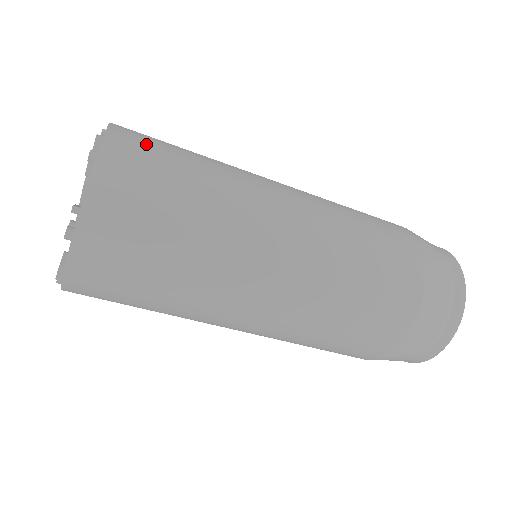
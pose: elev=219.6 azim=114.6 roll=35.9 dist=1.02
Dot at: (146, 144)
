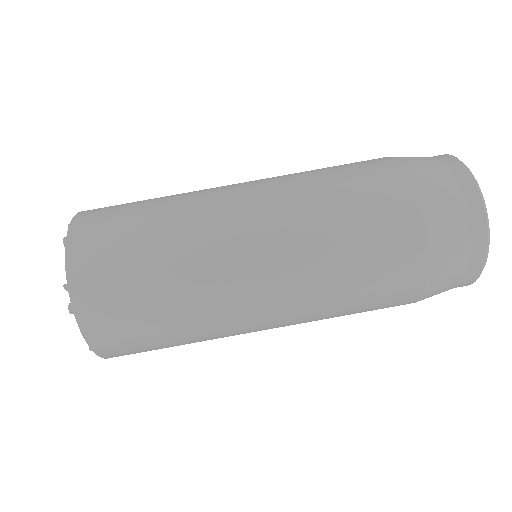
Dot at: (106, 212)
